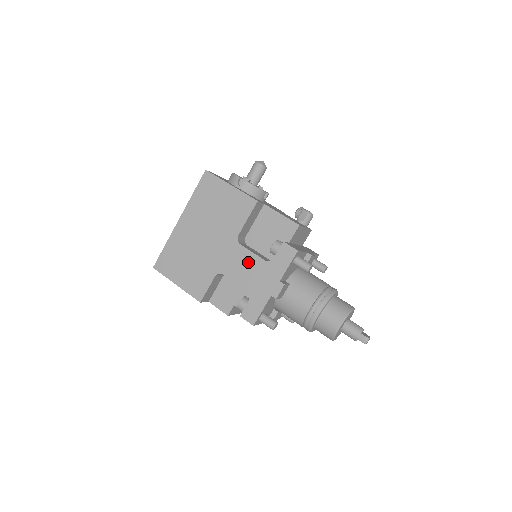
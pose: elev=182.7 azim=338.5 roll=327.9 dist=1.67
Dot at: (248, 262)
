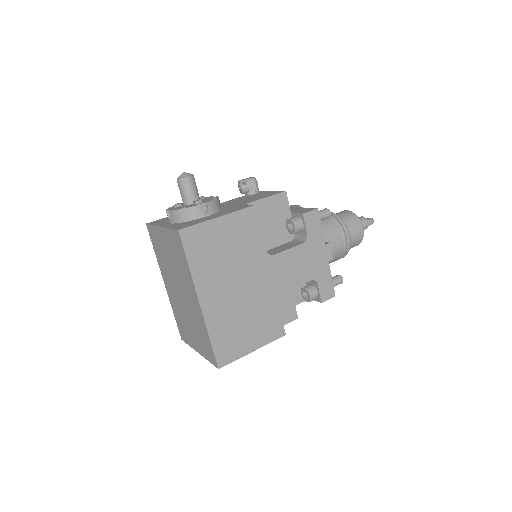
Dot at: (292, 260)
